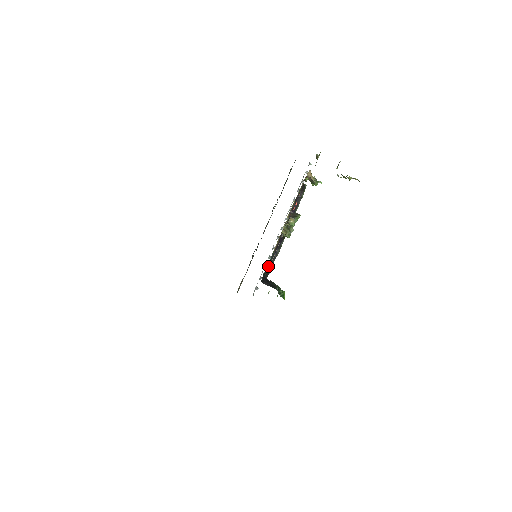
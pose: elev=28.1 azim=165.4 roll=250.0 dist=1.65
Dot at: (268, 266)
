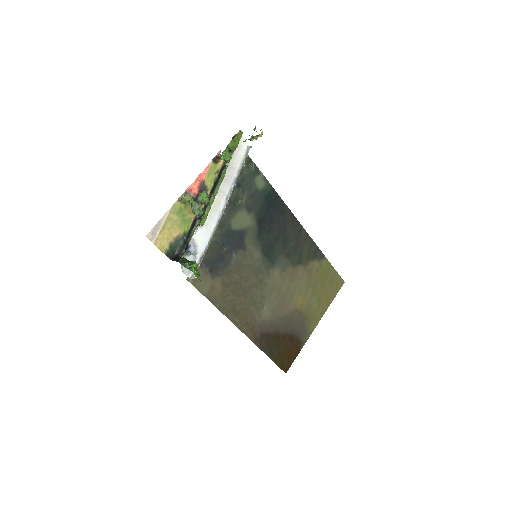
Dot at: (182, 245)
